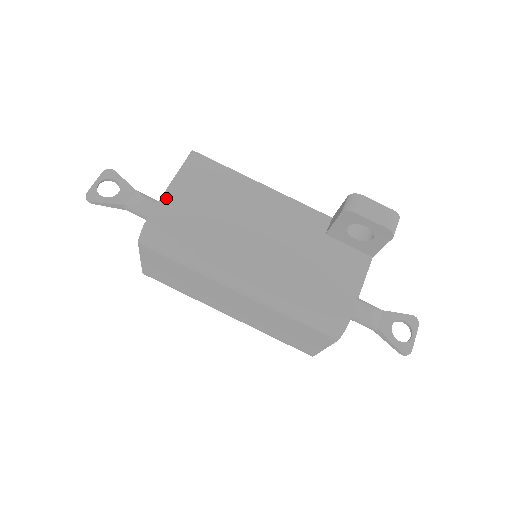
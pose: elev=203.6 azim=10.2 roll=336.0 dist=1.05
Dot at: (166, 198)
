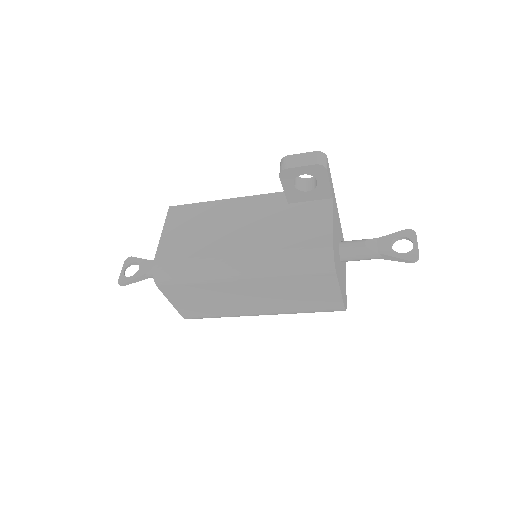
Dot at: (161, 244)
